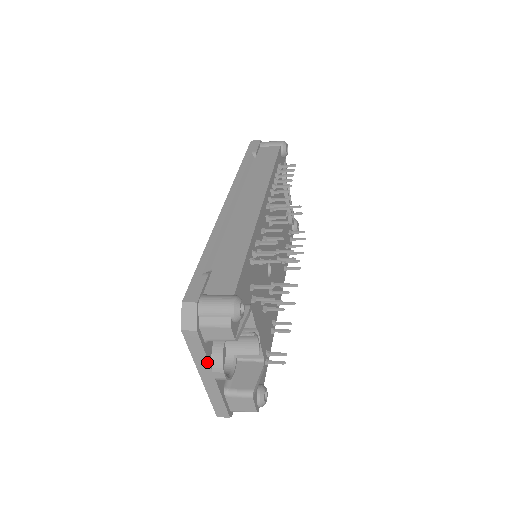
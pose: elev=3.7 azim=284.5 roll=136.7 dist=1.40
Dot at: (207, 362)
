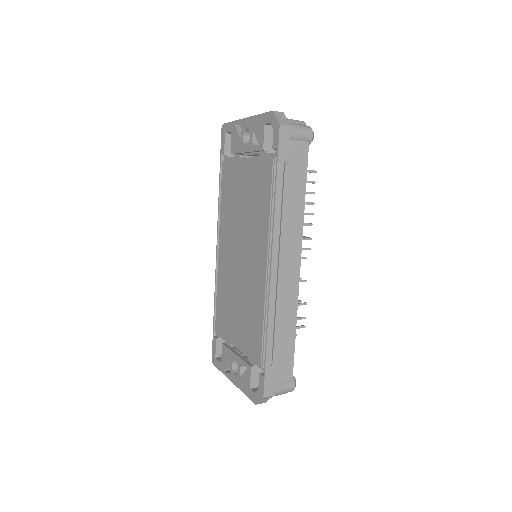
Dot at: occluded
